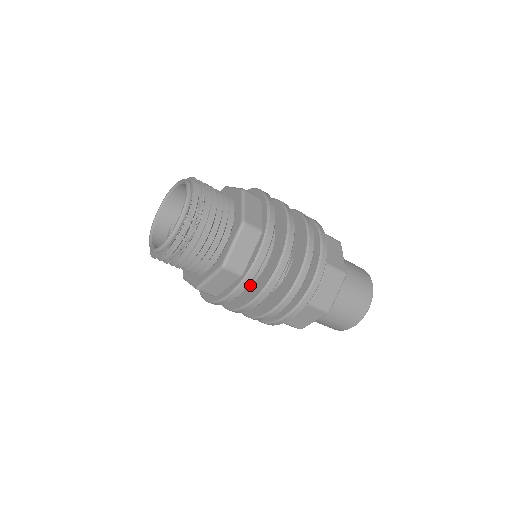
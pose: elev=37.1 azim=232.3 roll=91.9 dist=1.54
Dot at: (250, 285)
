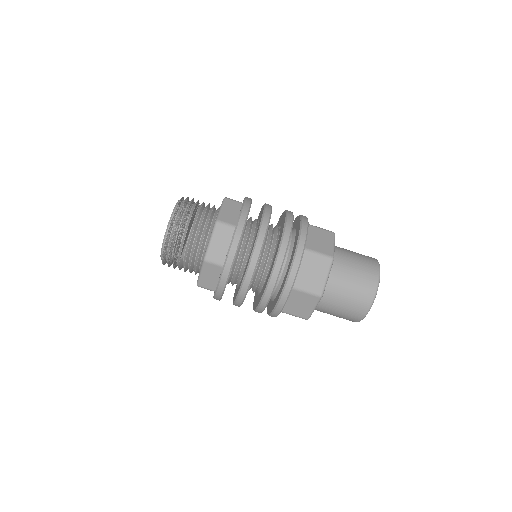
Dot at: occluded
